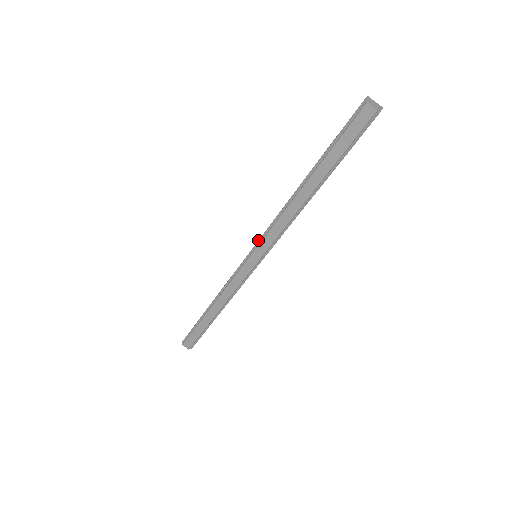
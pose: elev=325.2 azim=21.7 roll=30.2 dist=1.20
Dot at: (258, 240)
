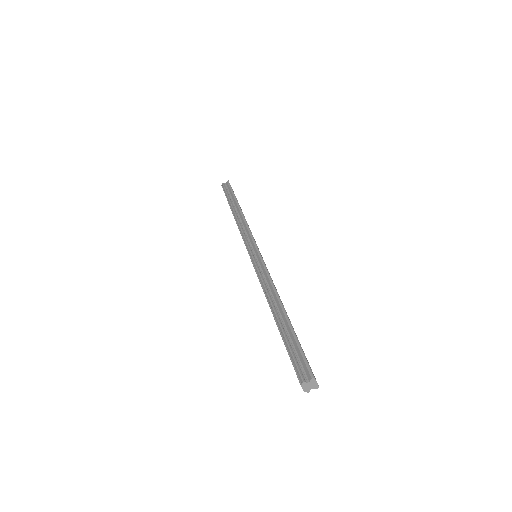
Dot at: (255, 263)
